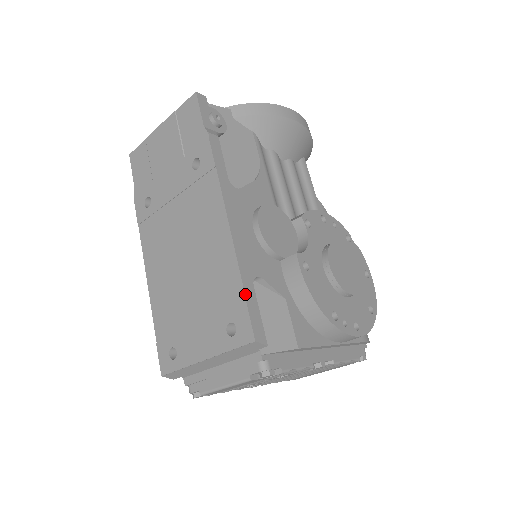
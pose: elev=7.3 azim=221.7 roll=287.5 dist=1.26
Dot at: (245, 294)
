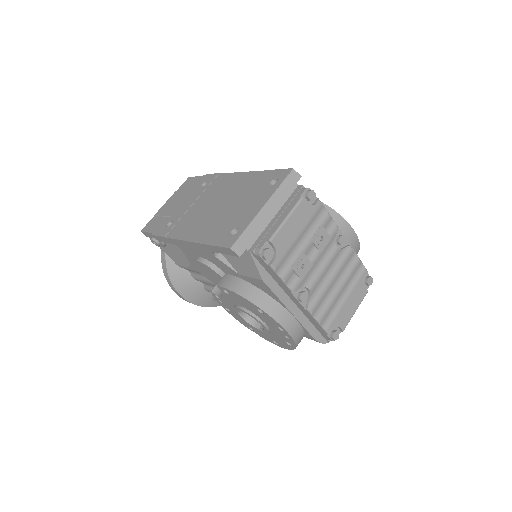
Dot at: (272, 170)
